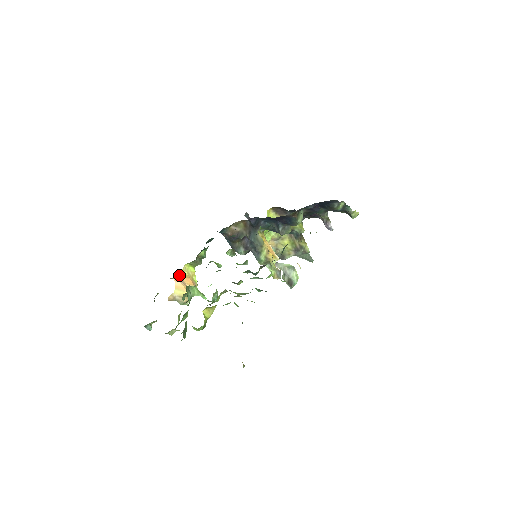
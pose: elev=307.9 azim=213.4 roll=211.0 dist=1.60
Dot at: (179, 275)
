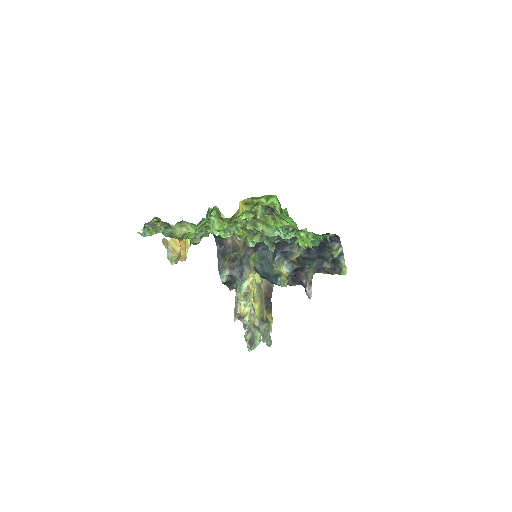
Dot at: occluded
